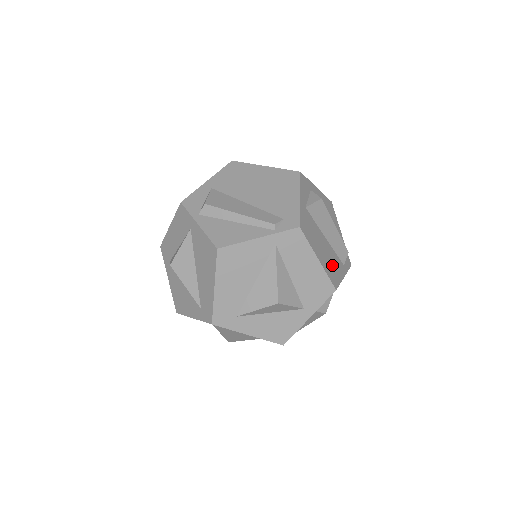
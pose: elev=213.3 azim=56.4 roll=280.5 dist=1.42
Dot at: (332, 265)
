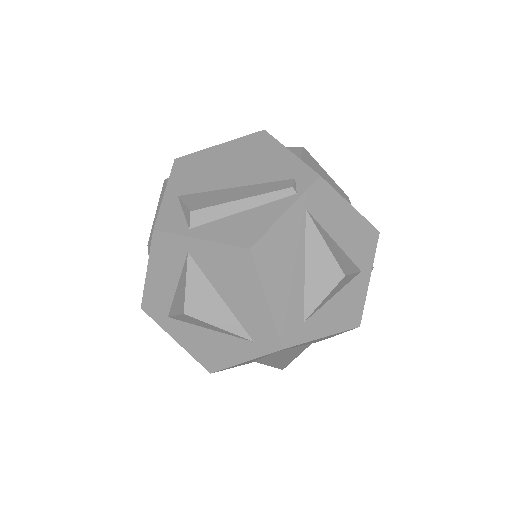
Dot at: occluded
